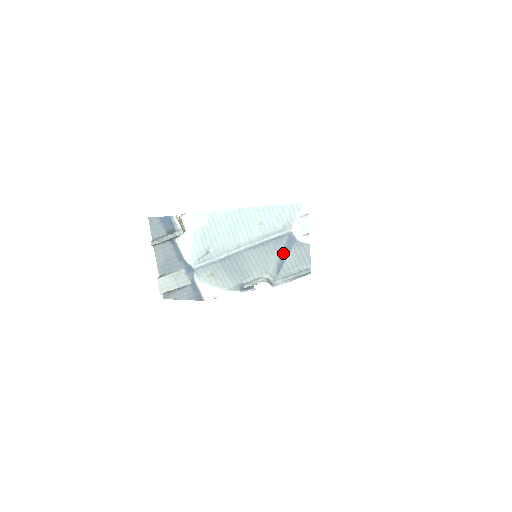
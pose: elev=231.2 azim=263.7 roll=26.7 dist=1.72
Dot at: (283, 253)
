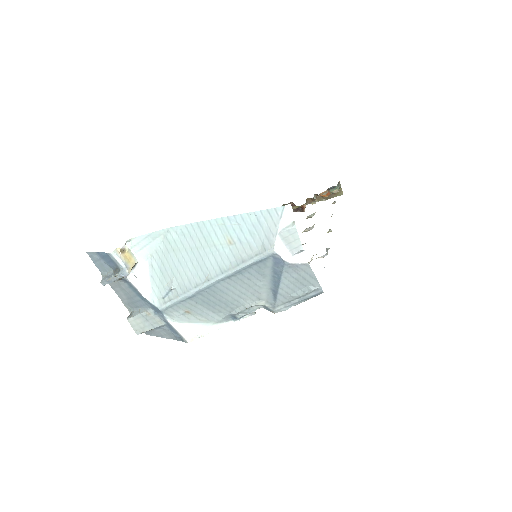
Dot at: (273, 277)
